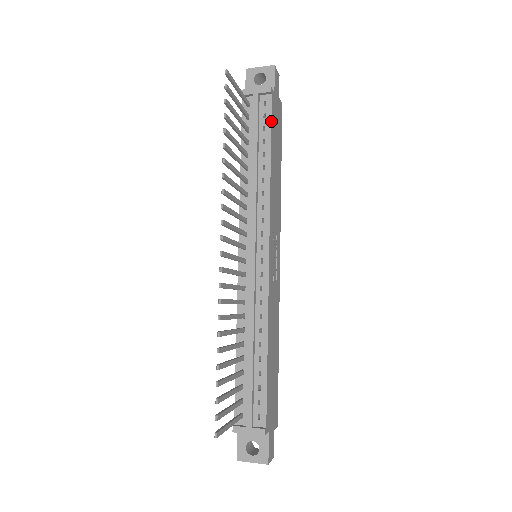
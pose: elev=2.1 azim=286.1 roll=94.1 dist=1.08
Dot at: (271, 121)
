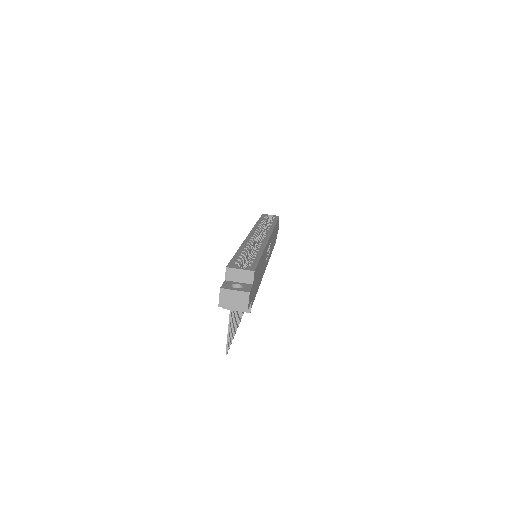
Dot at: (254, 299)
